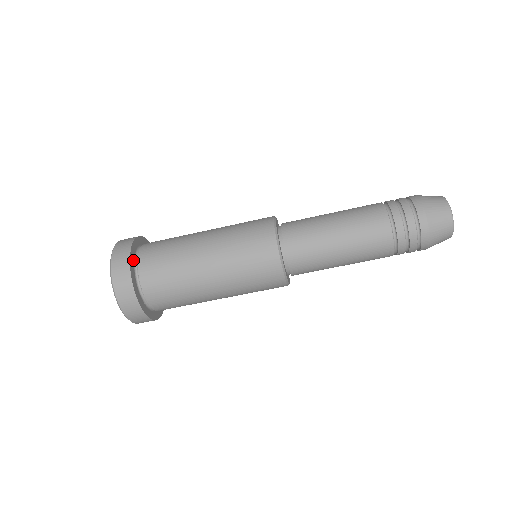
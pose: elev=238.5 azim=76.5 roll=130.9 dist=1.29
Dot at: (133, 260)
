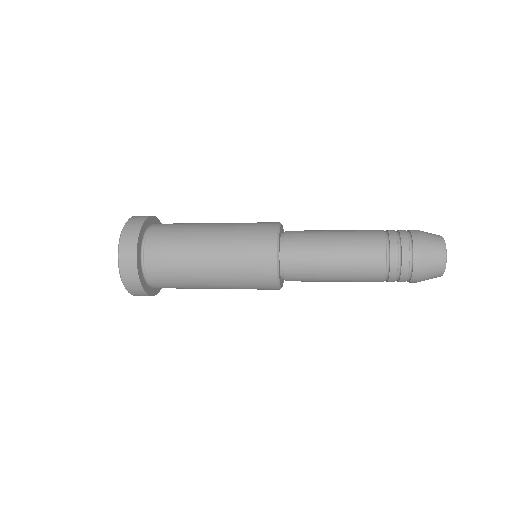
Dot at: (140, 269)
